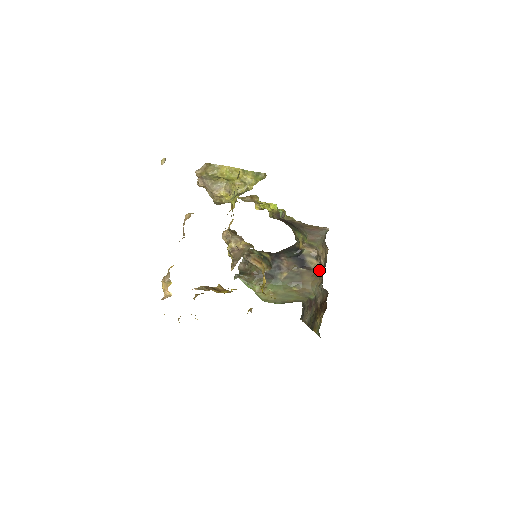
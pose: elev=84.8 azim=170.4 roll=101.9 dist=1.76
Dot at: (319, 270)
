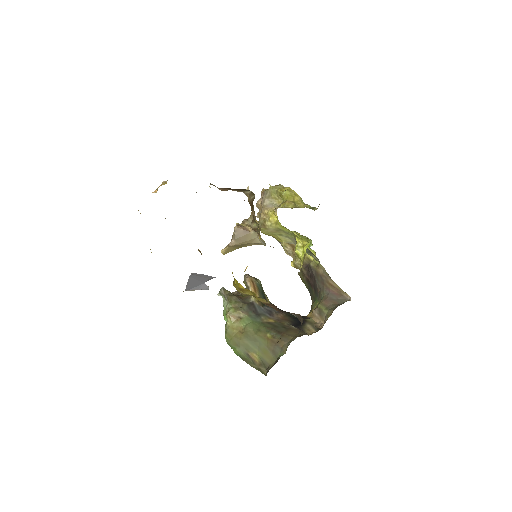
Dot at: occluded
